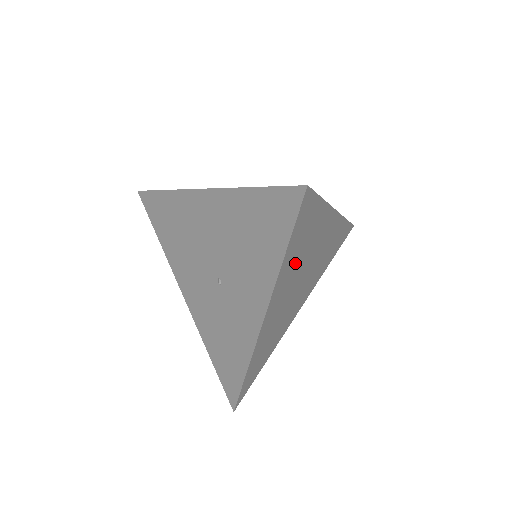
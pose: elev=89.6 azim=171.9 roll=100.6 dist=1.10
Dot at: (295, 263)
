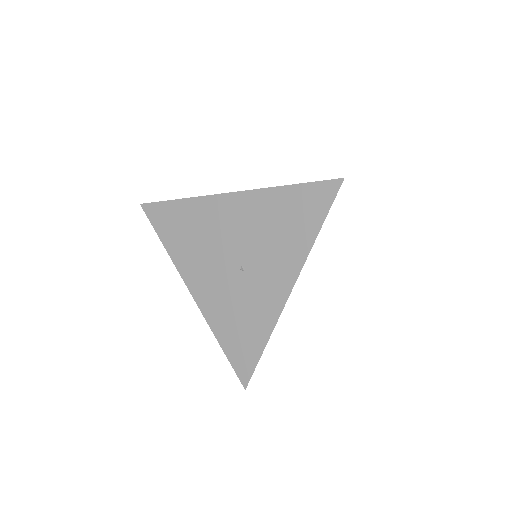
Dot at: occluded
